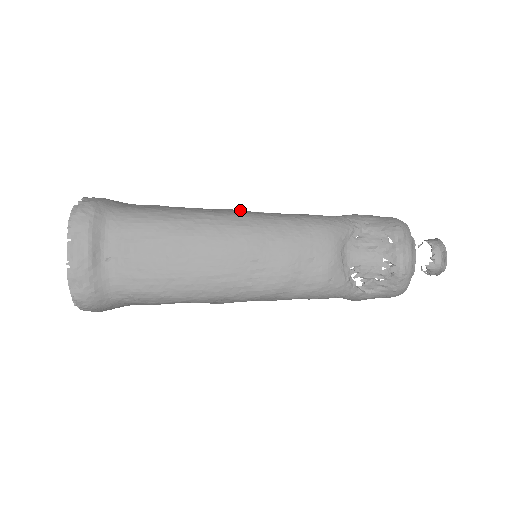
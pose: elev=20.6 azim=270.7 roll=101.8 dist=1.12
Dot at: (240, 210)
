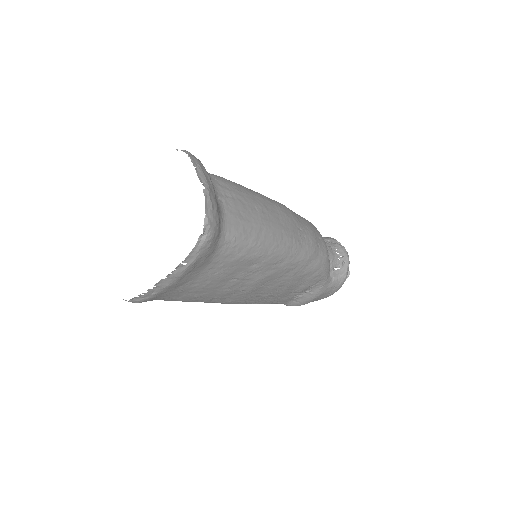
Dot at: occluded
